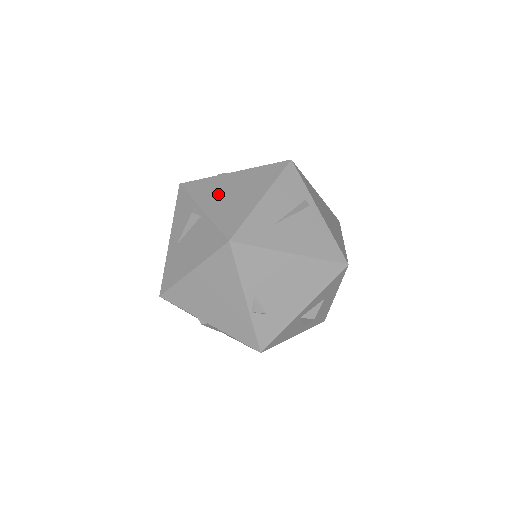
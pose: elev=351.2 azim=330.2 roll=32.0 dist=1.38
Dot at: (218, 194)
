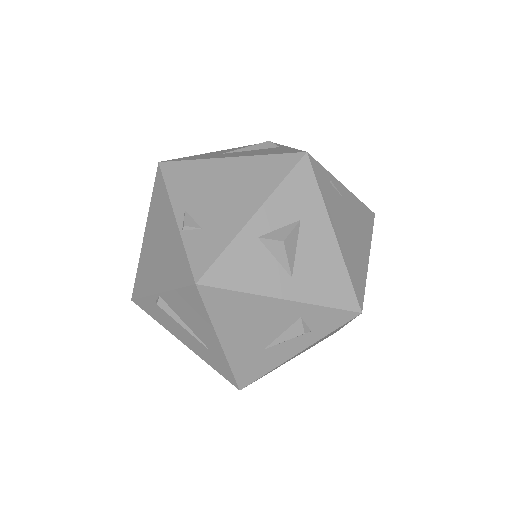
Dot at: occluded
